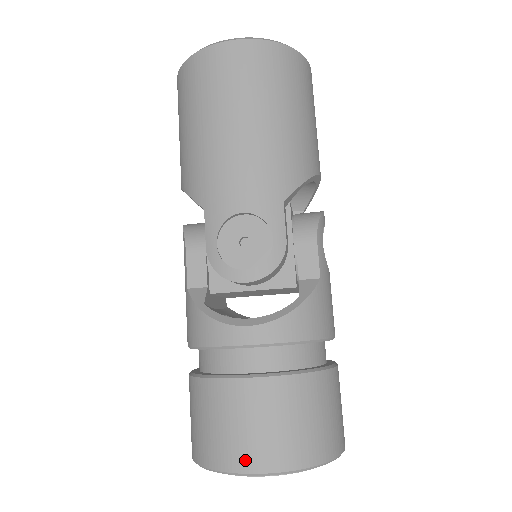
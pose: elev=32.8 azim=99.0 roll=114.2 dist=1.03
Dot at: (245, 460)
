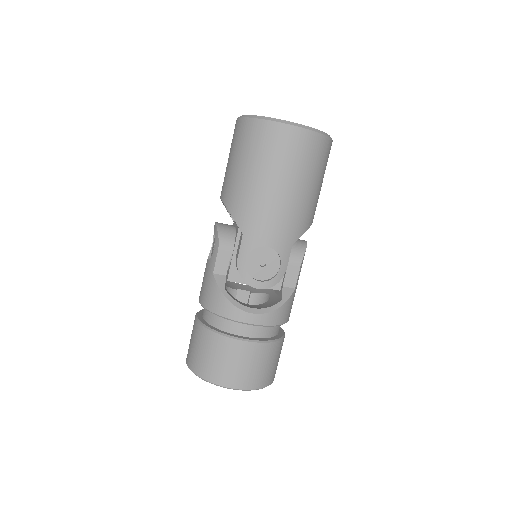
Dot at: (230, 381)
